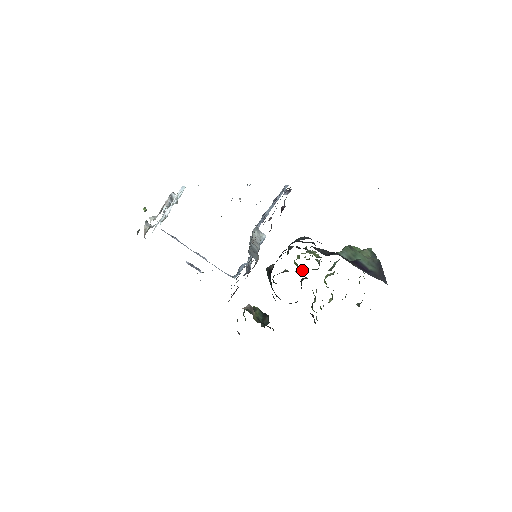
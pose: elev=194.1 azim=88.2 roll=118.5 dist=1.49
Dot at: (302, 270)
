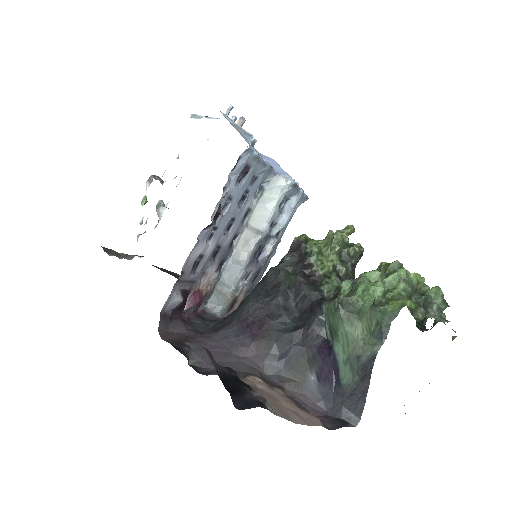
Dot at: occluded
